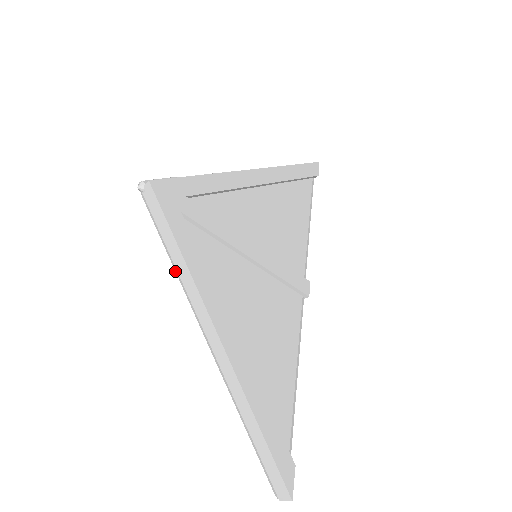
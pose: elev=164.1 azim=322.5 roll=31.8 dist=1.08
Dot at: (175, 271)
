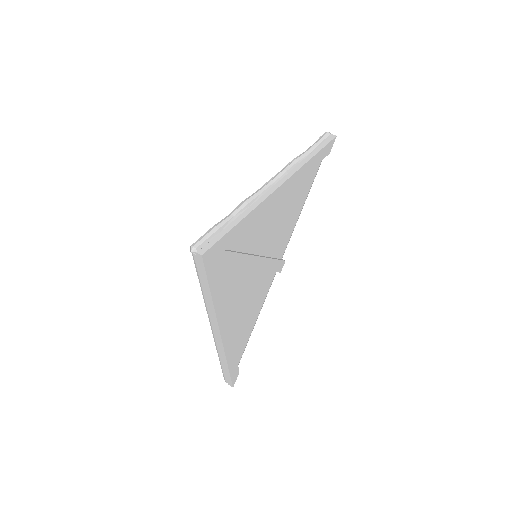
Dot at: (202, 294)
